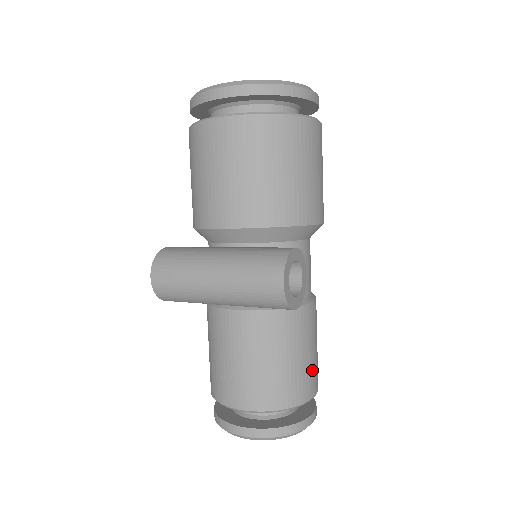
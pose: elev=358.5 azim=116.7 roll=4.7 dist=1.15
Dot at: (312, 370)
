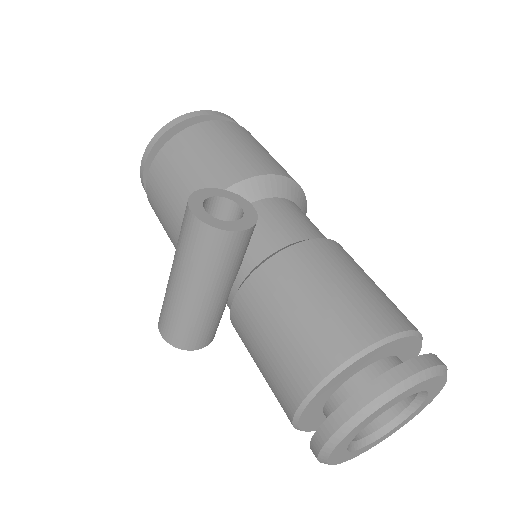
Dot at: (363, 304)
